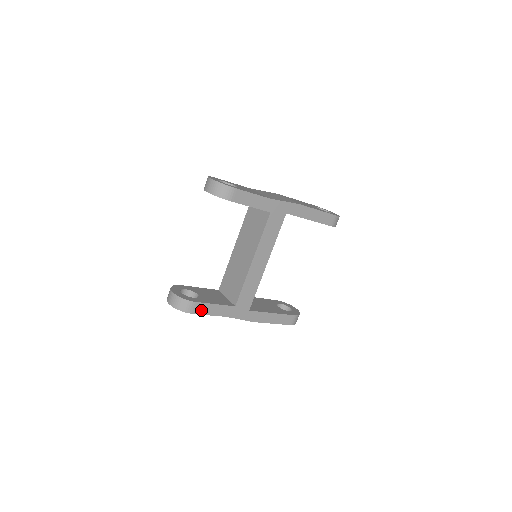
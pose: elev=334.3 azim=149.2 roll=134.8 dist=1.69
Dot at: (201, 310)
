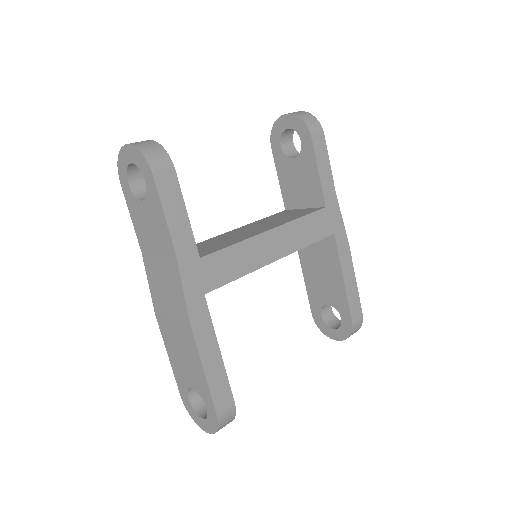
Dot at: (166, 191)
